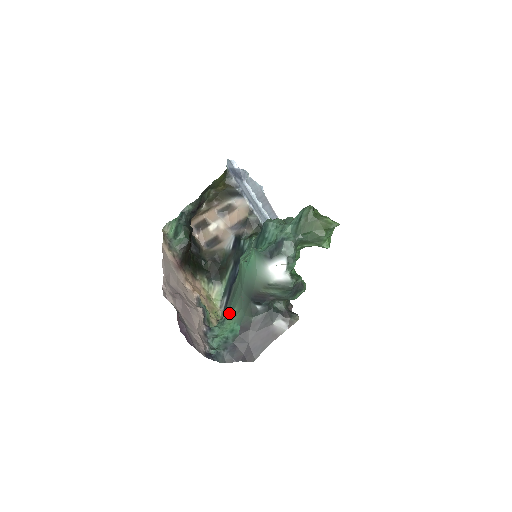
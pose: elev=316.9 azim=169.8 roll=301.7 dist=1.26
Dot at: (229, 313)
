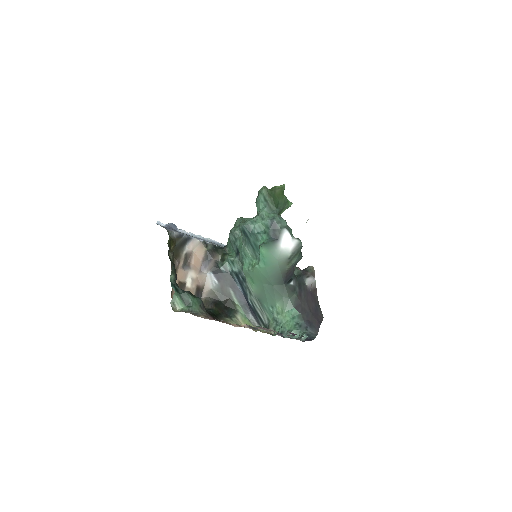
Dot at: (274, 313)
